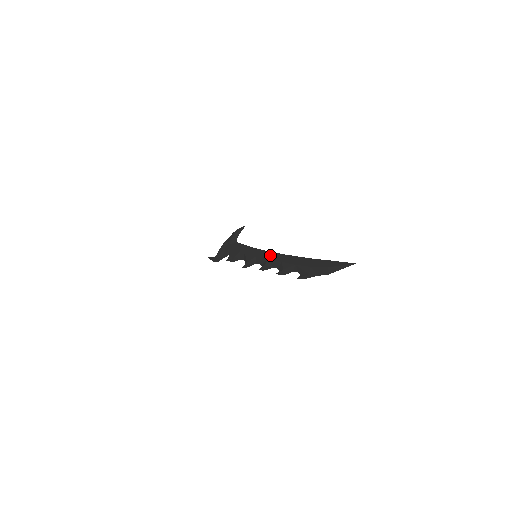
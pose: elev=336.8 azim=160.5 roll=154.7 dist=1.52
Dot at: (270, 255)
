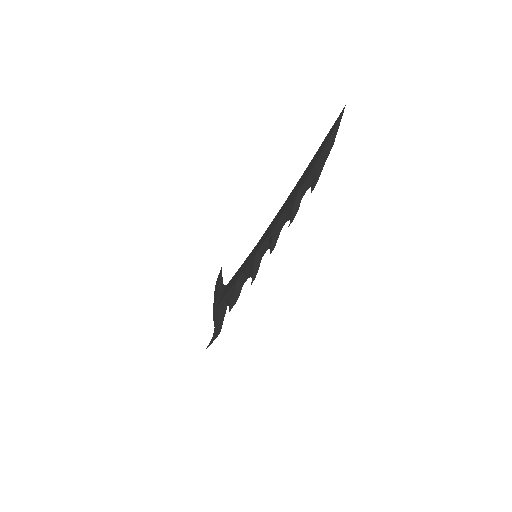
Dot at: (269, 229)
